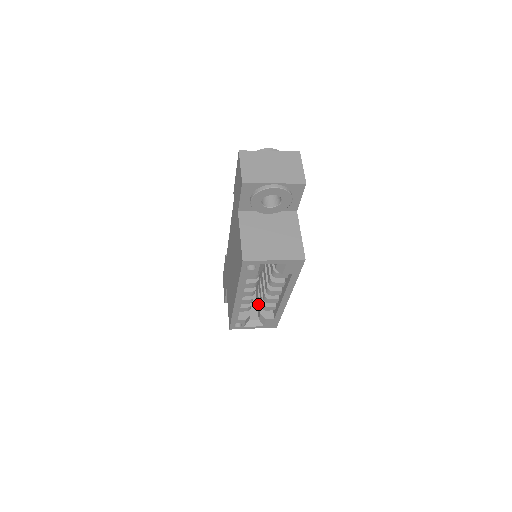
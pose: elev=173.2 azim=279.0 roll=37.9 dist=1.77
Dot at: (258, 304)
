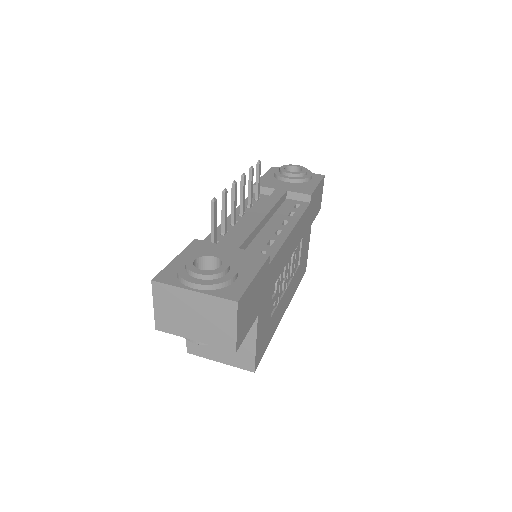
Dot at: occluded
